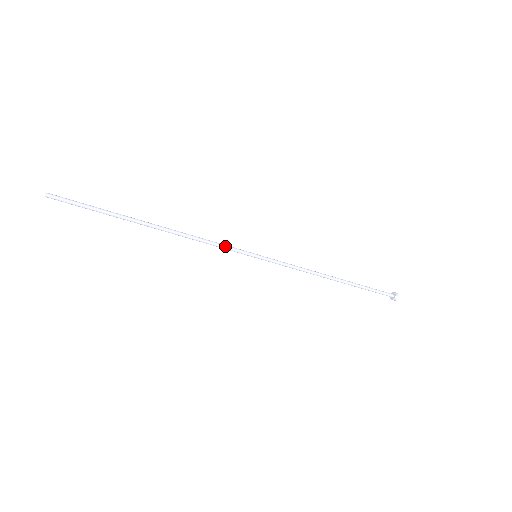
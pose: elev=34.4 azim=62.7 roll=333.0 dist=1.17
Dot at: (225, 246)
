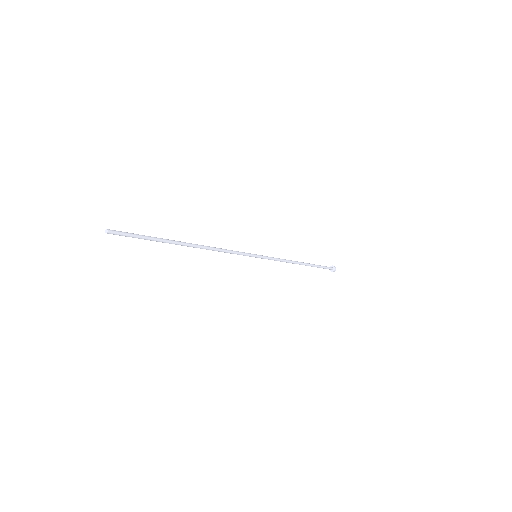
Dot at: (237, 252)
